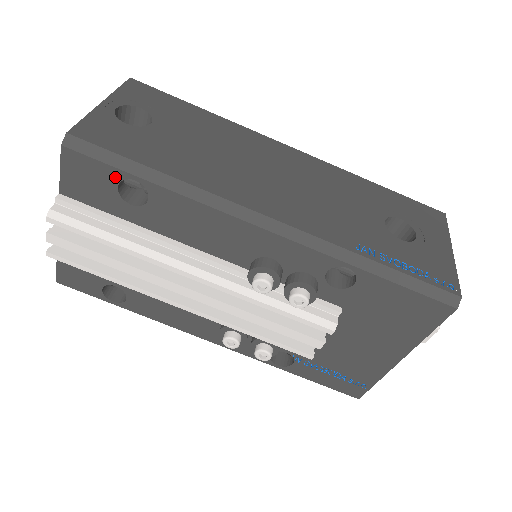
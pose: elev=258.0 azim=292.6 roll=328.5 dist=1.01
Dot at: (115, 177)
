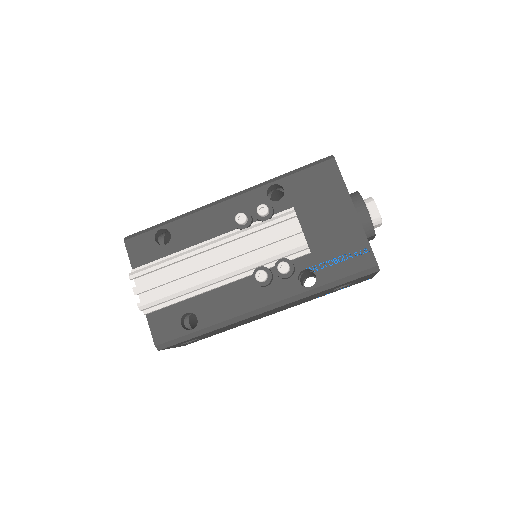
Dot at: (152, 236)
